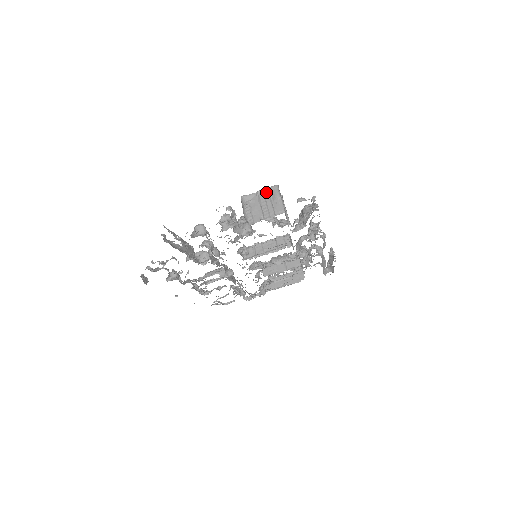
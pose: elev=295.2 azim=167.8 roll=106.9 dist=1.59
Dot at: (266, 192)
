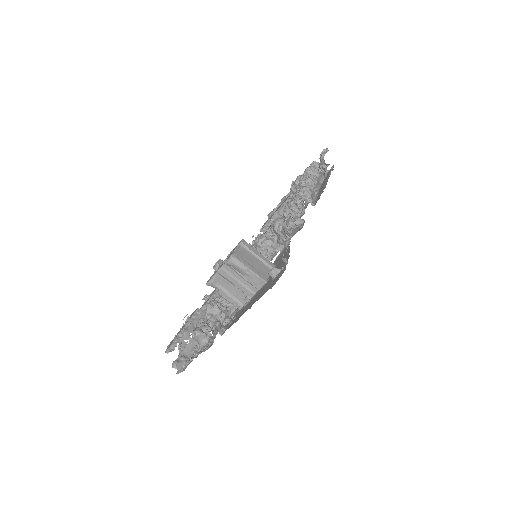
Dot at: (226, 268)
